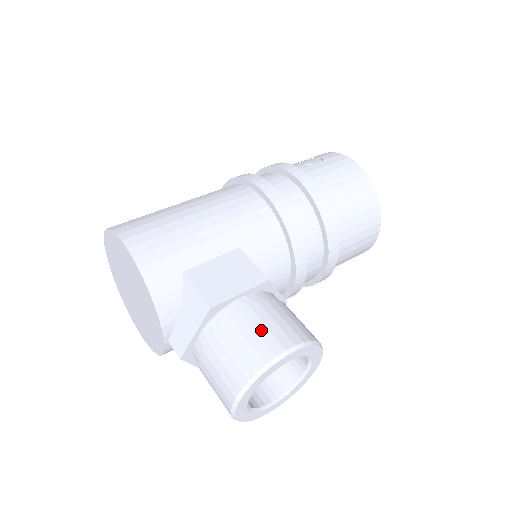
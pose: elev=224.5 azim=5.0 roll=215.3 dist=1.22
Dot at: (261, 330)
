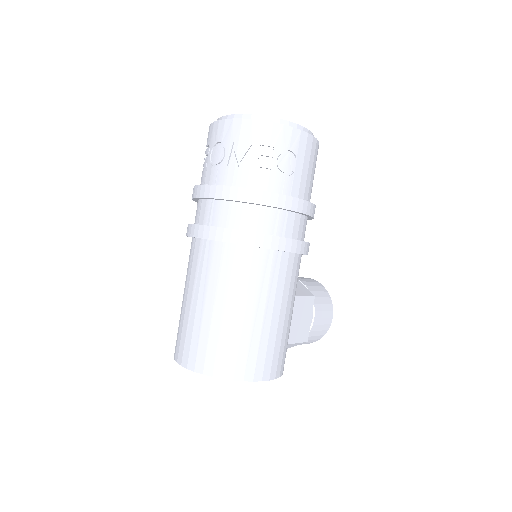
Dot at: (323, 322)
